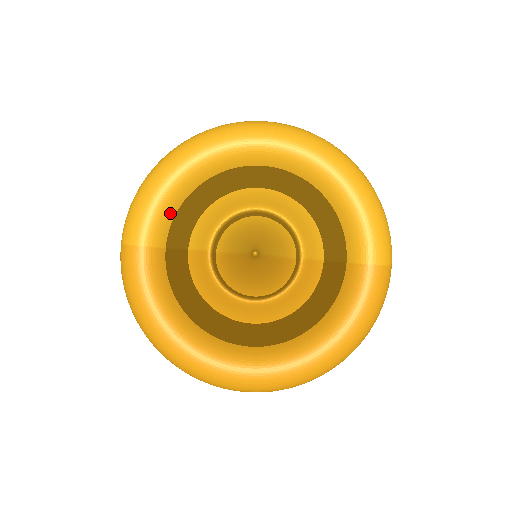
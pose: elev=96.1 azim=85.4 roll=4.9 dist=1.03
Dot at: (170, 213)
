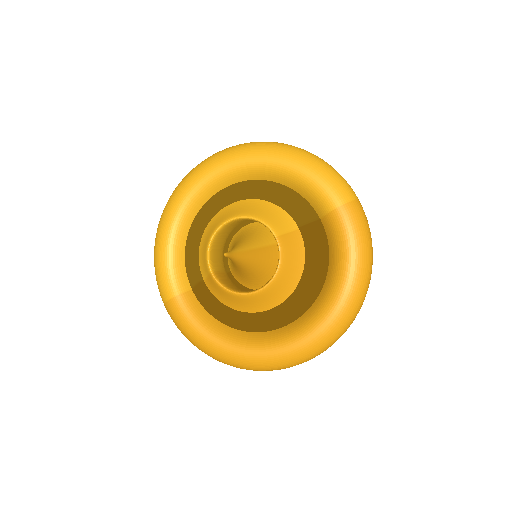
Dot at: (181, 263)
